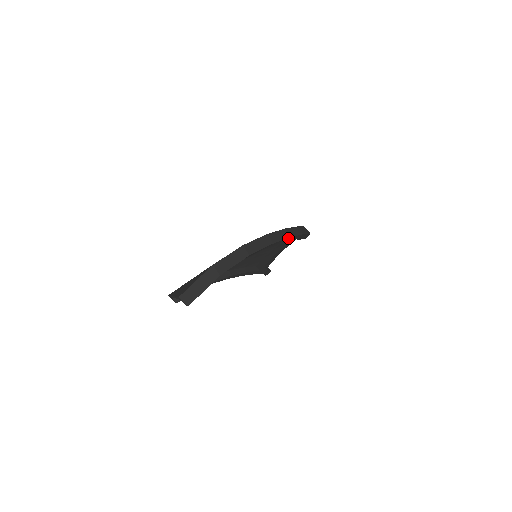
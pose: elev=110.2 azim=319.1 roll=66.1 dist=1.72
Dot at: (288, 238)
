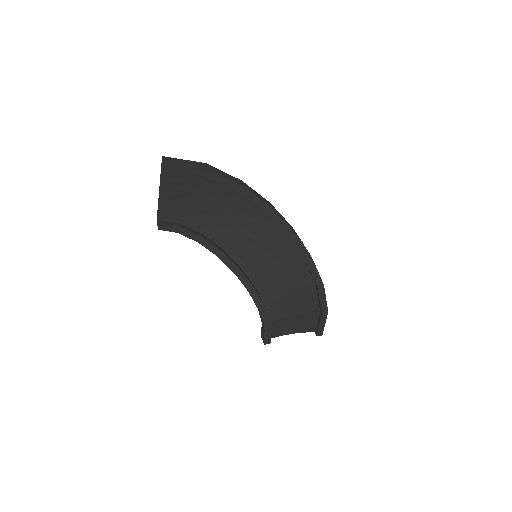
Dot at: (291, 230)
